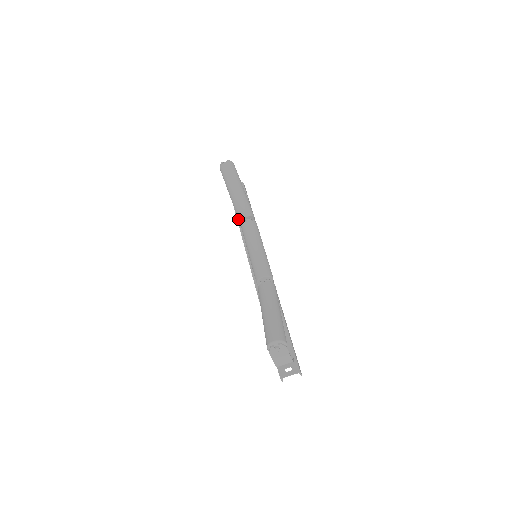
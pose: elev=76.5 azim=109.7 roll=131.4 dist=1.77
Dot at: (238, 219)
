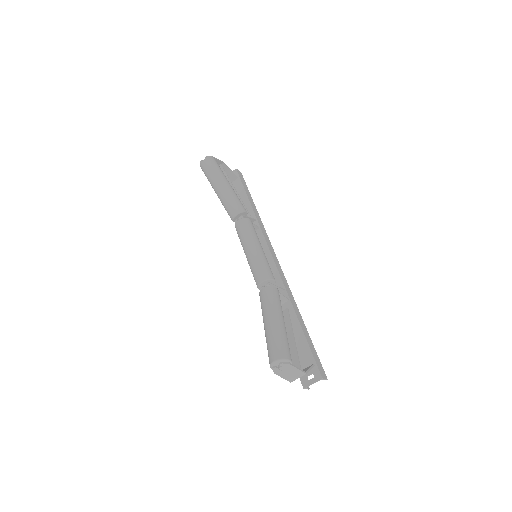
Dot at: occluded
